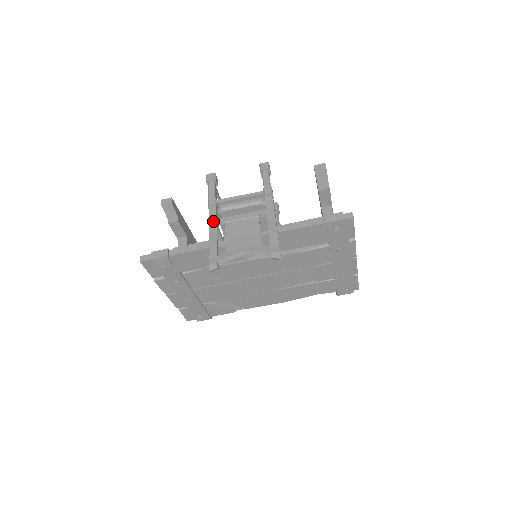
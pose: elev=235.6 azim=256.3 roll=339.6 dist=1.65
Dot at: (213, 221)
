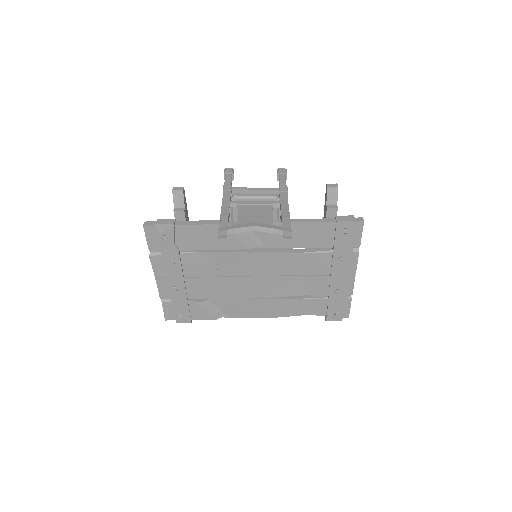
Dot at: (226, 201)
